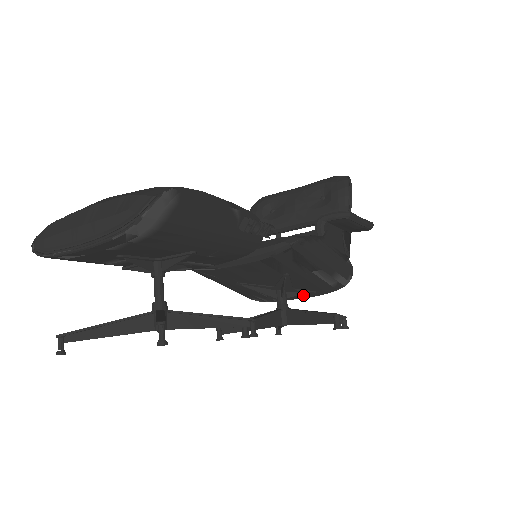
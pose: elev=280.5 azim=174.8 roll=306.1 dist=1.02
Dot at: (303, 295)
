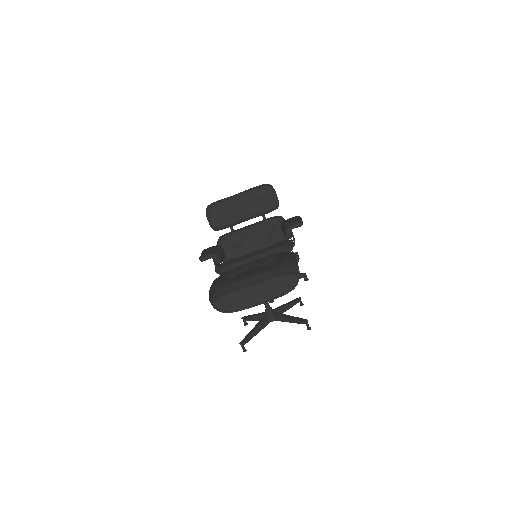
Dot at: occluded
